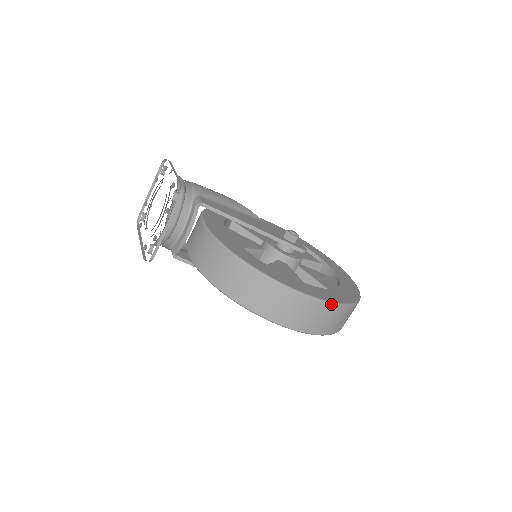
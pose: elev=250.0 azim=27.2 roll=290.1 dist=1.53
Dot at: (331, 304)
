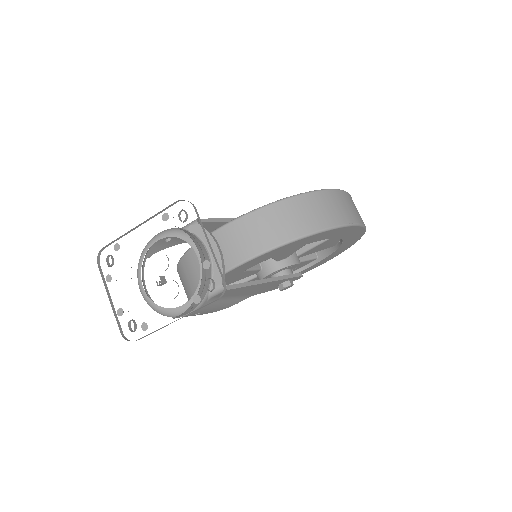
Dot at: occluded
